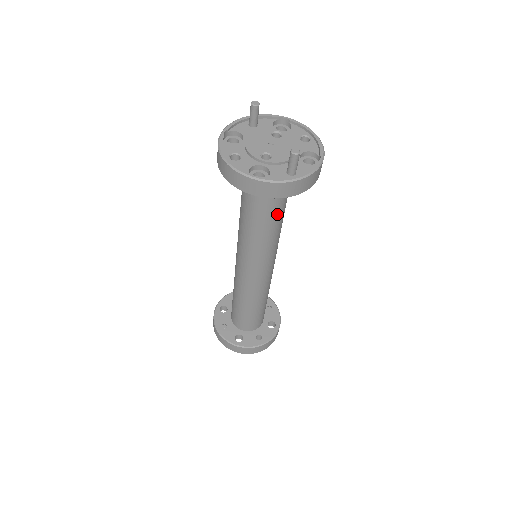
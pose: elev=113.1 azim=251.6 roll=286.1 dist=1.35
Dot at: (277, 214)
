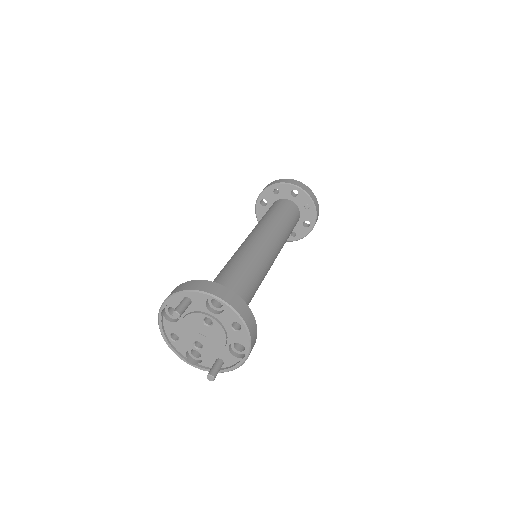
Dot at: occluded
